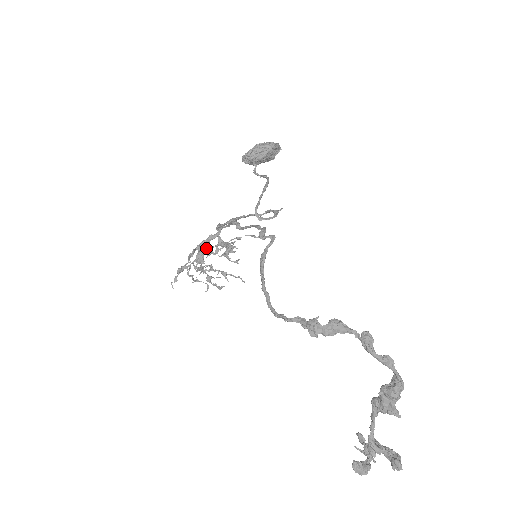
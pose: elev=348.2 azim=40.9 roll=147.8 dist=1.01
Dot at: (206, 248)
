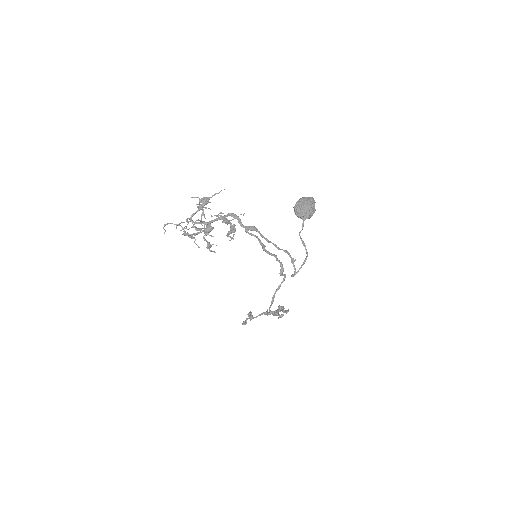
Dot at: occluded
